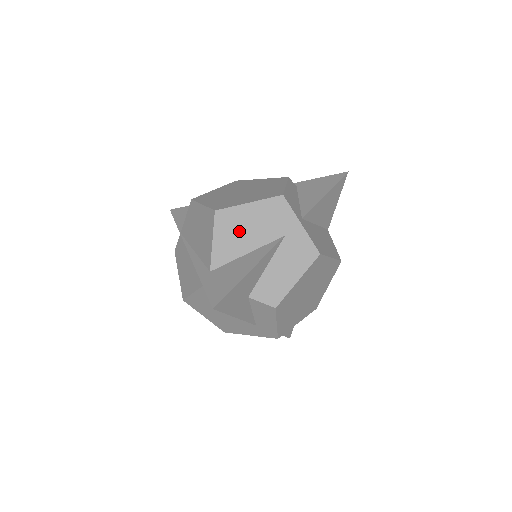
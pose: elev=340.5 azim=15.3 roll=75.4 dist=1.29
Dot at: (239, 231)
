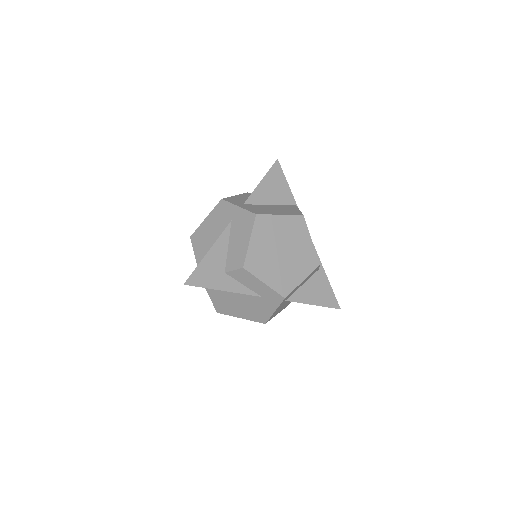
Dot at: (206, 238)
